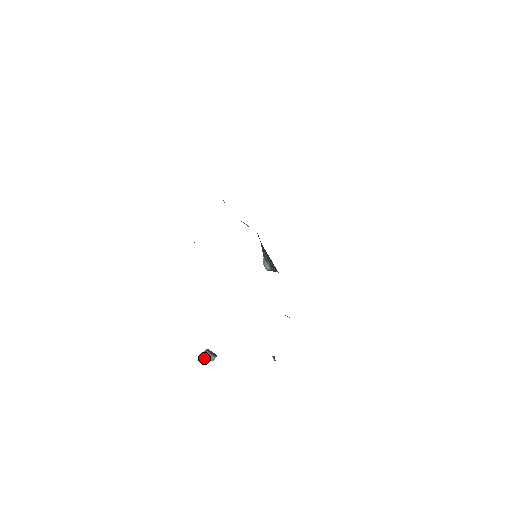
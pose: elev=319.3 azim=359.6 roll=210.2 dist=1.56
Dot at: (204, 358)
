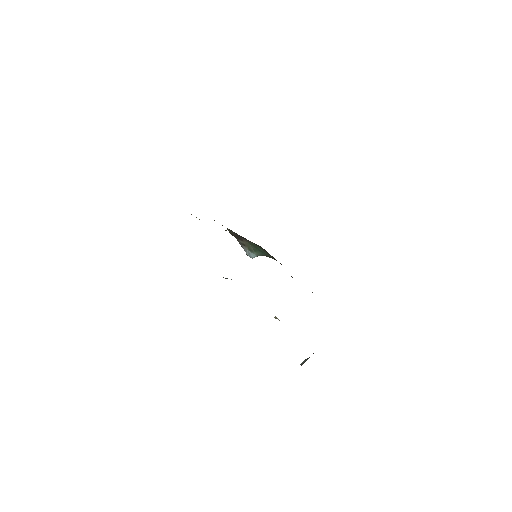
Dot at: occluded
